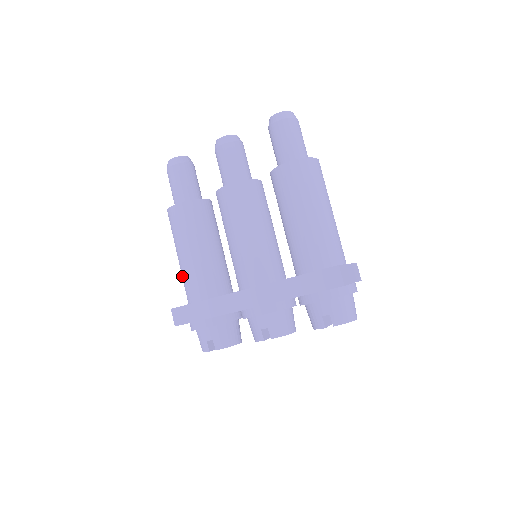
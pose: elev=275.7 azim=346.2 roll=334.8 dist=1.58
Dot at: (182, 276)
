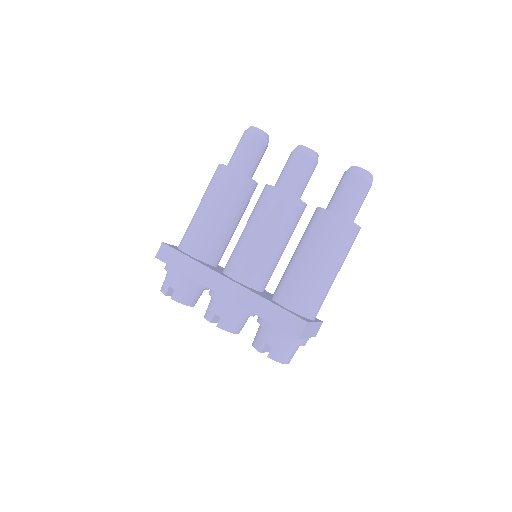
Dot at: (190, 223)
